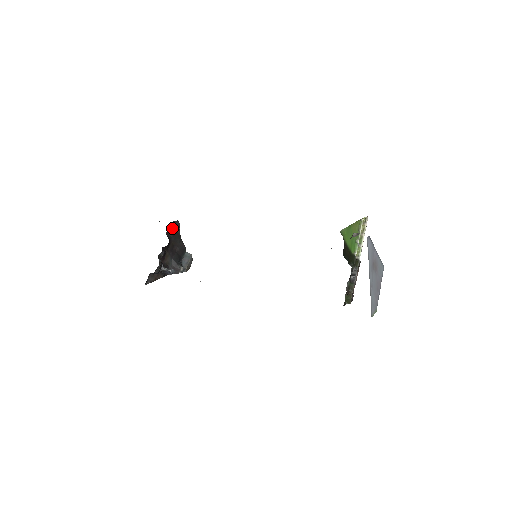
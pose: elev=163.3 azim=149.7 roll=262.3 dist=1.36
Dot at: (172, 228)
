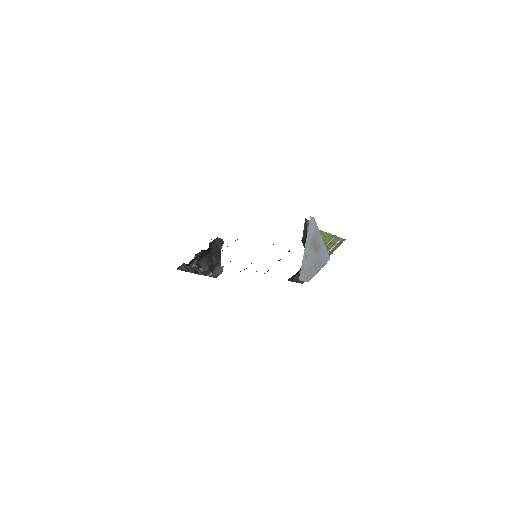
Dot at: (216, 242)
